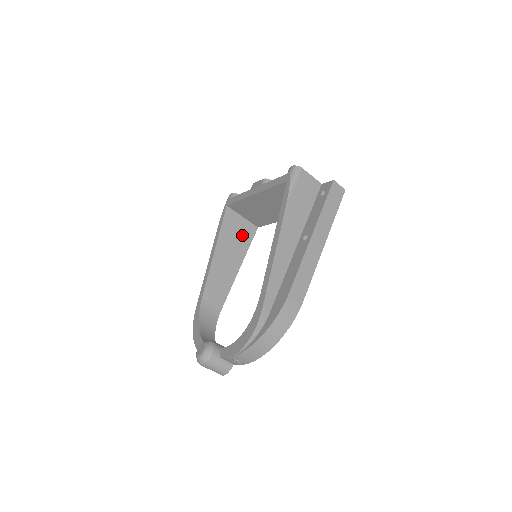
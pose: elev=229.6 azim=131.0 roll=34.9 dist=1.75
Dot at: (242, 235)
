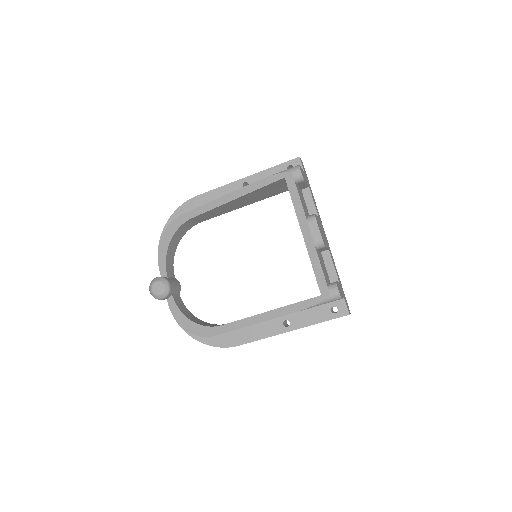
Dot at: (273, 192)
